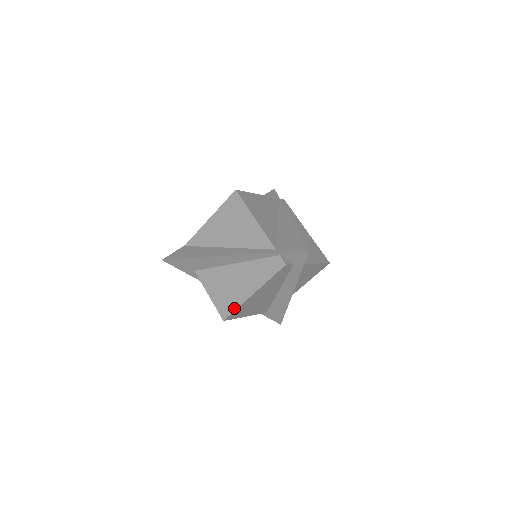
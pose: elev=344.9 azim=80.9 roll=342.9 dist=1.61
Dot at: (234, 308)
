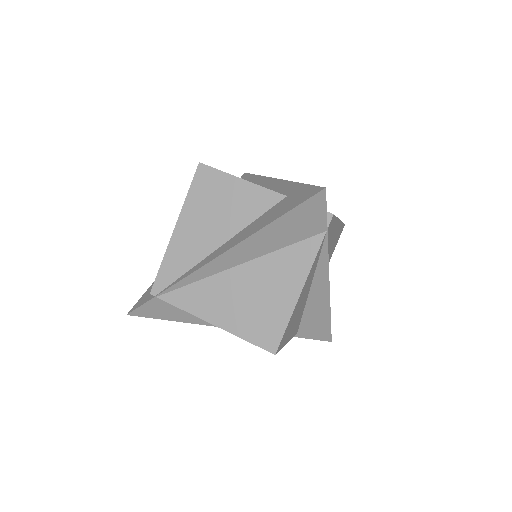
Dot at: occluded
